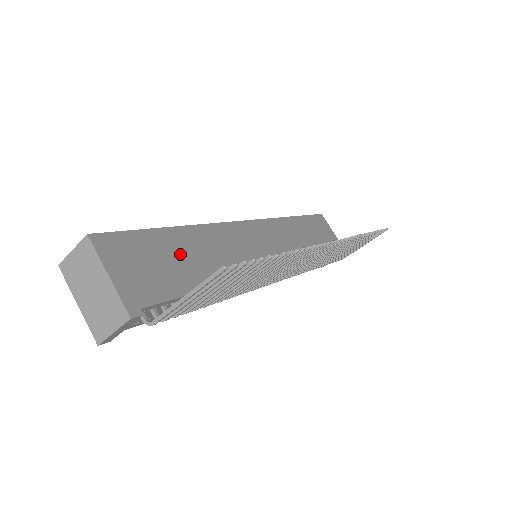
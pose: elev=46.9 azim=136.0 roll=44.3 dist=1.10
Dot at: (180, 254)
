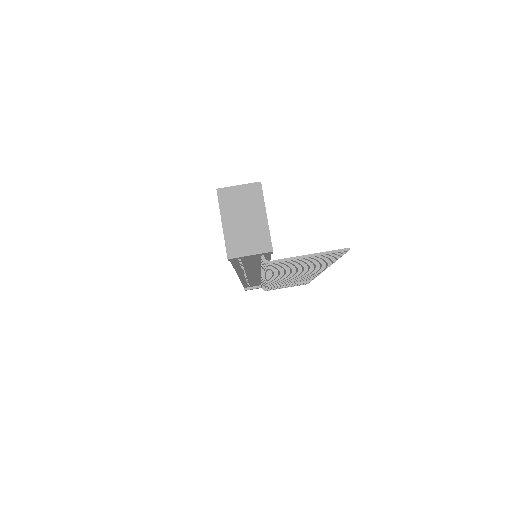
Dot at: occluded
